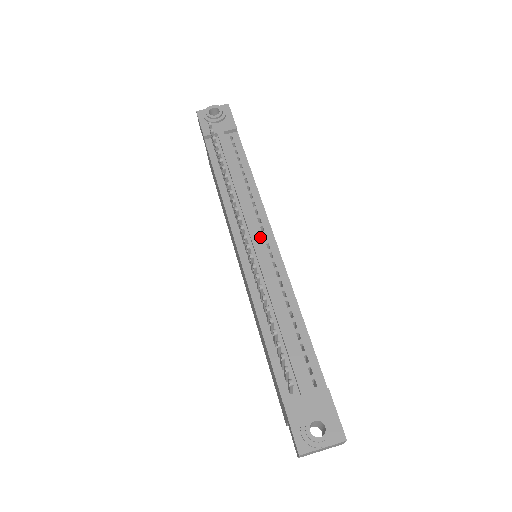
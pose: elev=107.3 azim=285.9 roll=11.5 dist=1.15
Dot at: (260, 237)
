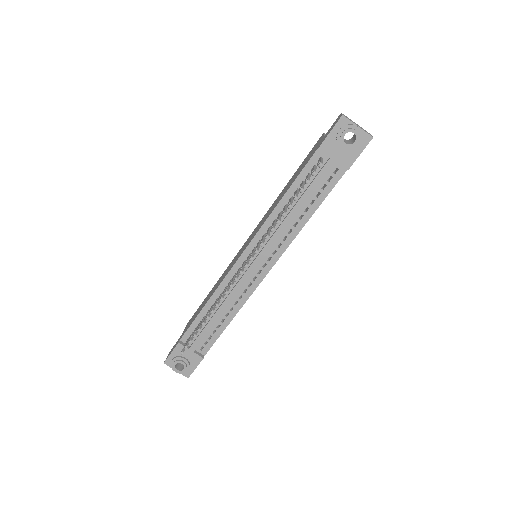
Dot at: (262, 262)
